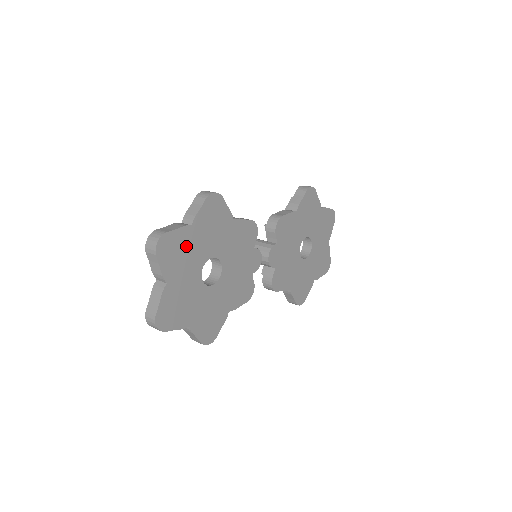
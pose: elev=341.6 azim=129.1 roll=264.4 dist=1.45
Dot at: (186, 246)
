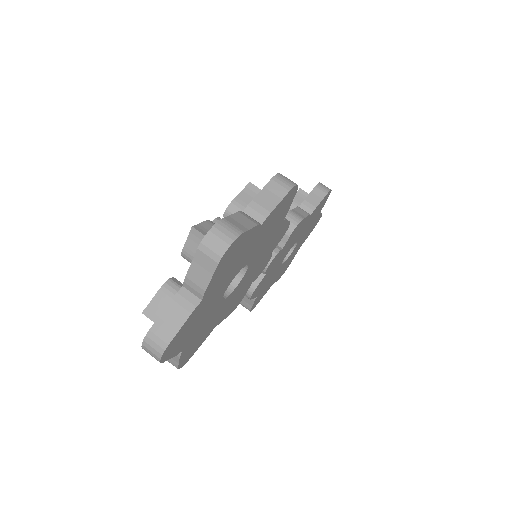
Dot at: (242, 251)
